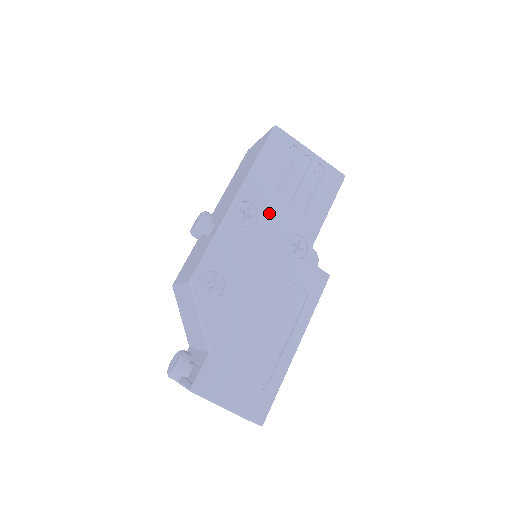
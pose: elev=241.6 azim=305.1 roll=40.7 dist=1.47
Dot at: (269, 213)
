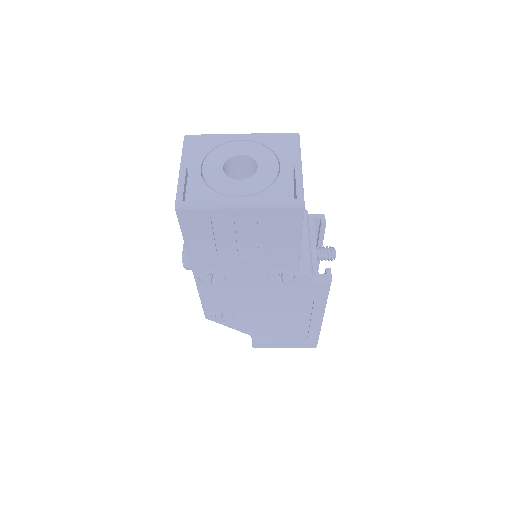
Dot at: (233, 270)
